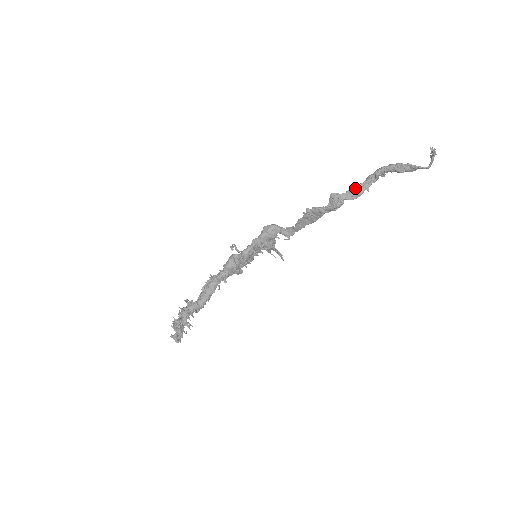
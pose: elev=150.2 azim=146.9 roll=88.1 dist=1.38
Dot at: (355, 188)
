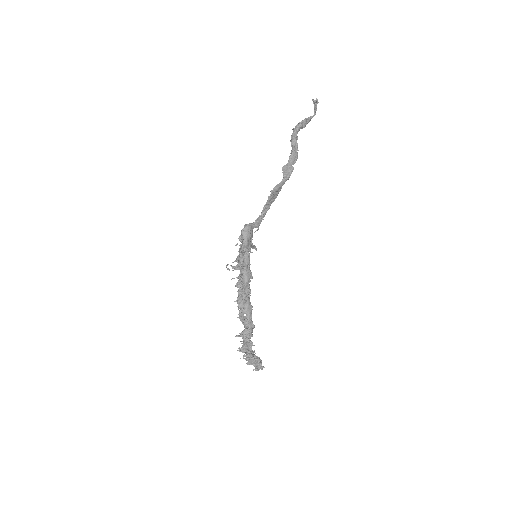
Dot at: (293, 154)
